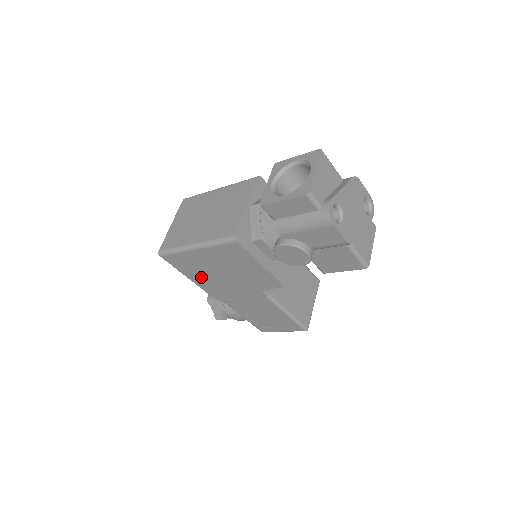
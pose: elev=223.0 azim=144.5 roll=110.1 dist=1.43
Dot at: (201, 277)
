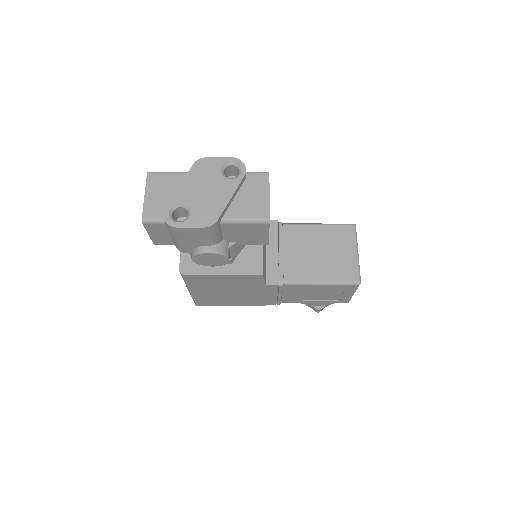
Dot at: (234, 301)
